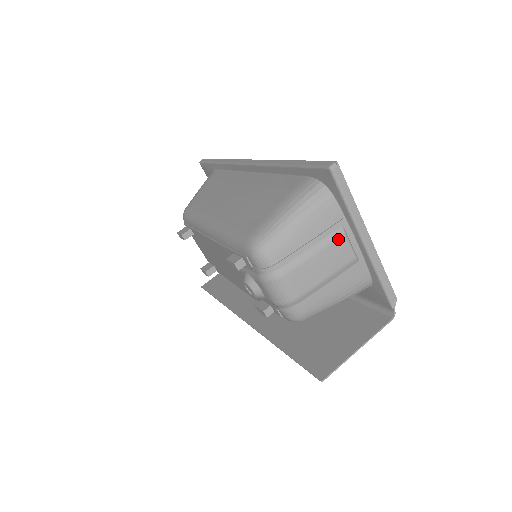
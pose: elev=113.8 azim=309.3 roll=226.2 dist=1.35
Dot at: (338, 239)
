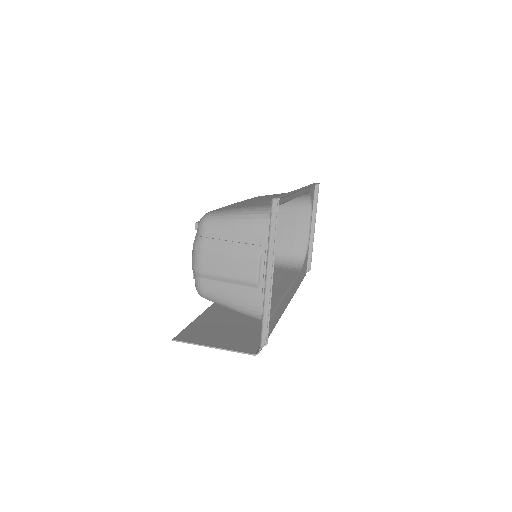
Dot at: (251, 257)
